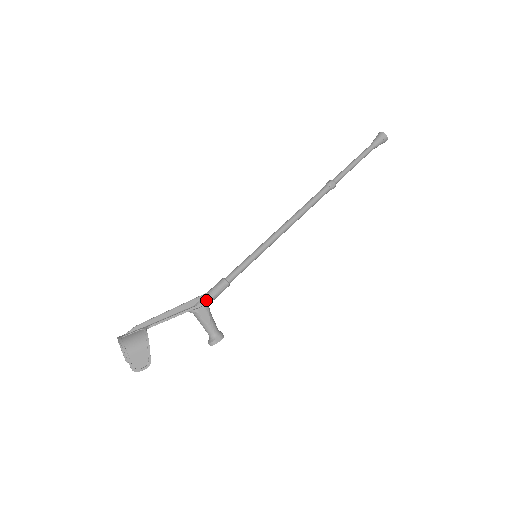
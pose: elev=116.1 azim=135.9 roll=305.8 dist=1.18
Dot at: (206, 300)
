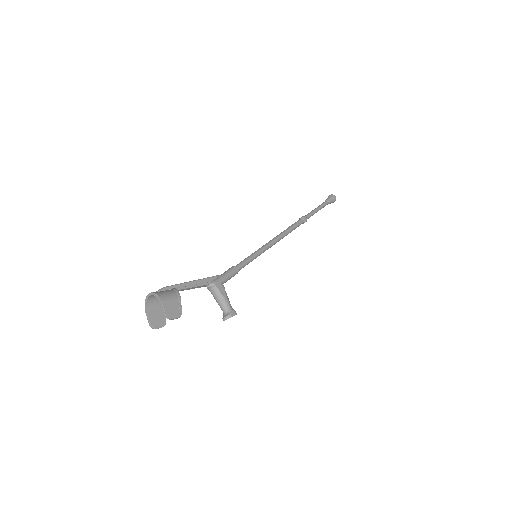
Dot at: (221, 278)
